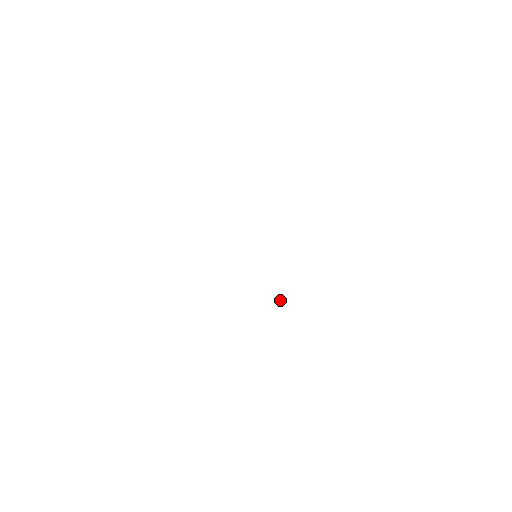
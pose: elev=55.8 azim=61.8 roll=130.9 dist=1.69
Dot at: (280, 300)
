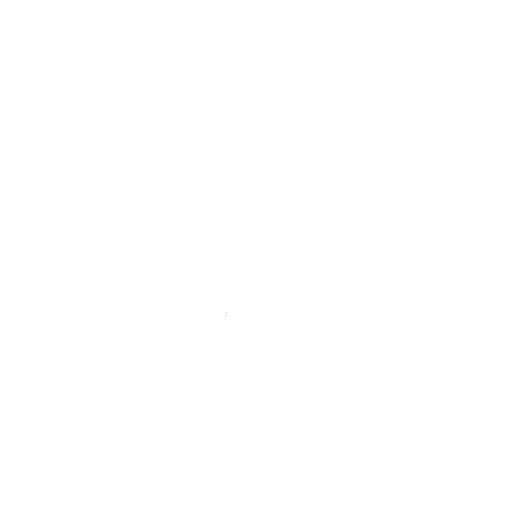
Dot at: occluded
